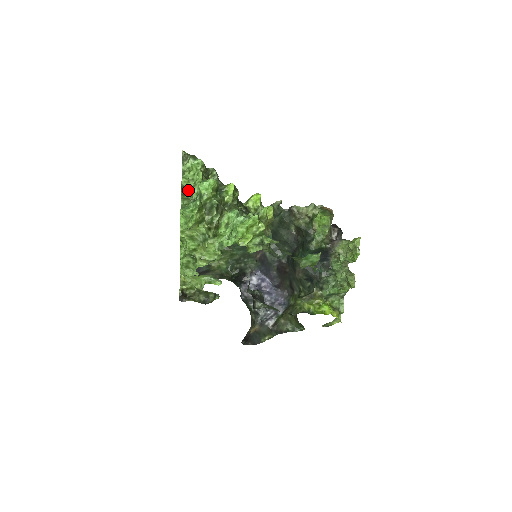
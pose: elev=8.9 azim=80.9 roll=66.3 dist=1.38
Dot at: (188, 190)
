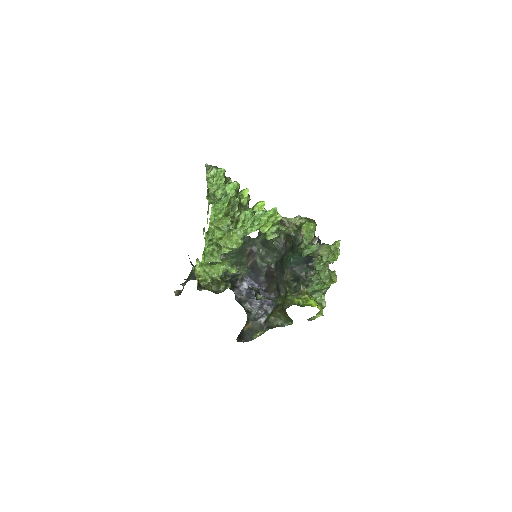
Dot at: (211, 193)
